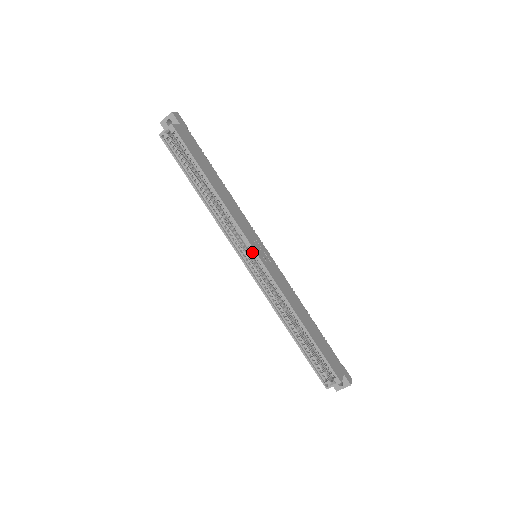
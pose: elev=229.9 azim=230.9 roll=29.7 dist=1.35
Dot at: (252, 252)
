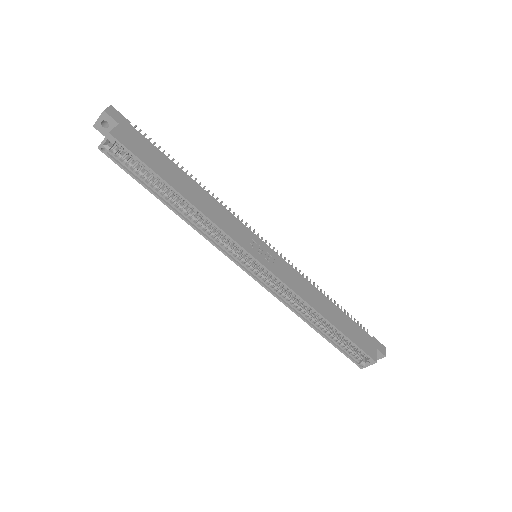
Dot at: (251, 258)
